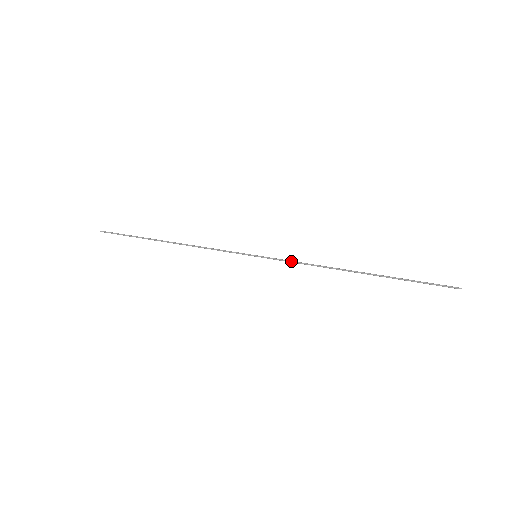
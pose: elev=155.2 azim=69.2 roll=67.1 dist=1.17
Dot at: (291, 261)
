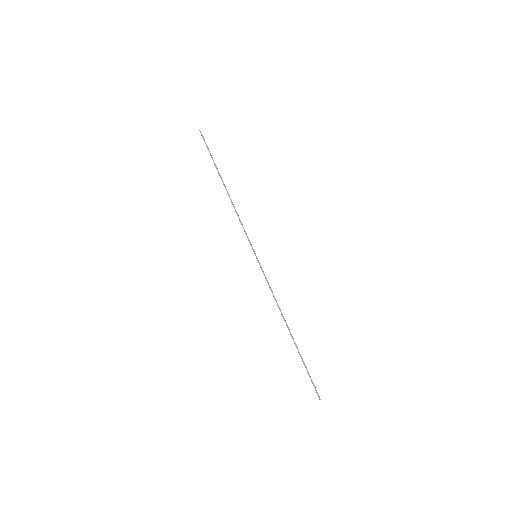
Dot at: (267, 282)
